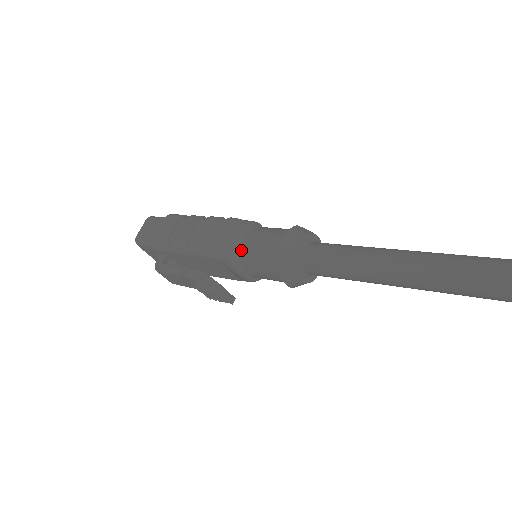
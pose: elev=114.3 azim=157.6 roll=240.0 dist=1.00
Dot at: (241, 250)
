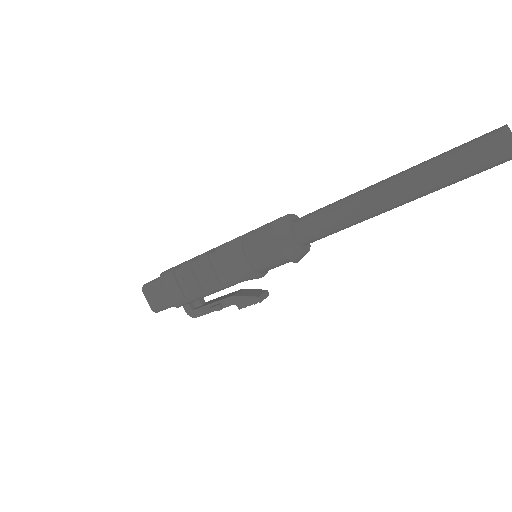
Dot at: (251, 269)
